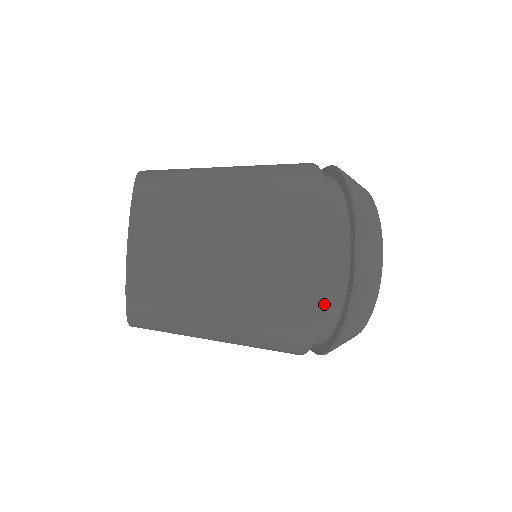
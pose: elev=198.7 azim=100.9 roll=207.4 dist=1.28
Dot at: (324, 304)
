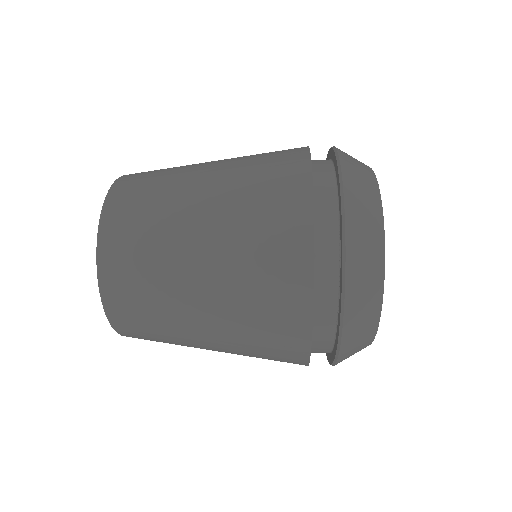
Dot at: occluded
